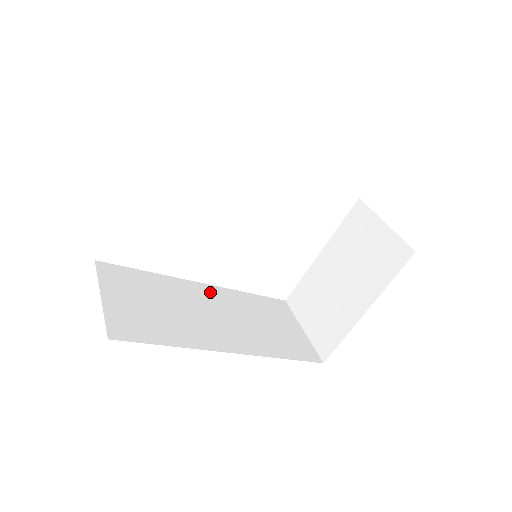
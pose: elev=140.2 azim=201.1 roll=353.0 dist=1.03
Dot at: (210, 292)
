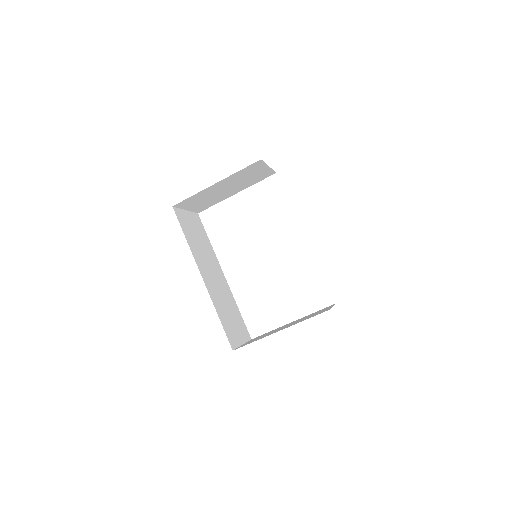
Dot at: (222, 277)
